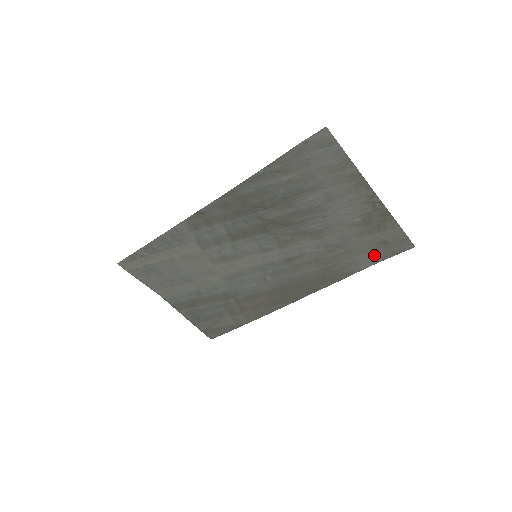
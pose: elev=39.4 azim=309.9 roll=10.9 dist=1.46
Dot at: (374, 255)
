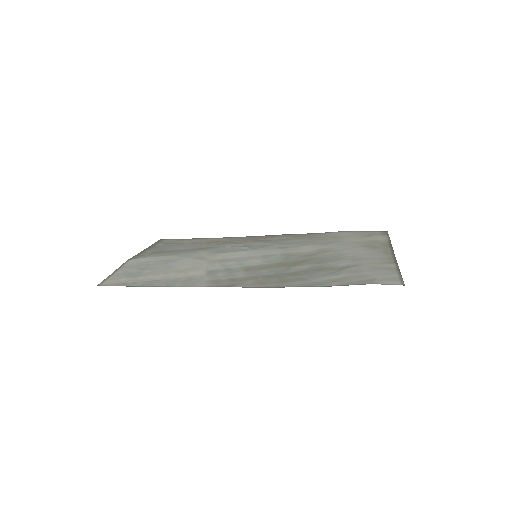
Dot at: (353, 233)
